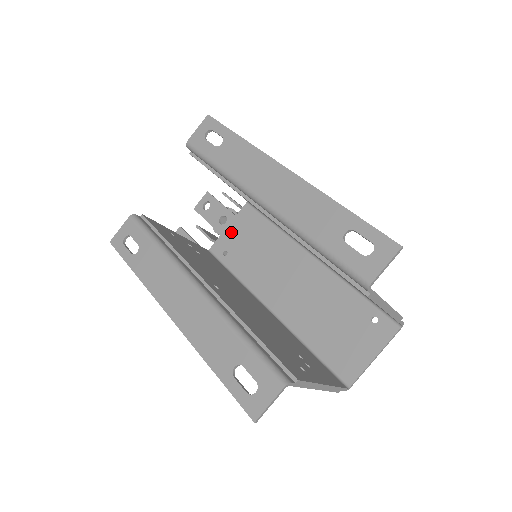
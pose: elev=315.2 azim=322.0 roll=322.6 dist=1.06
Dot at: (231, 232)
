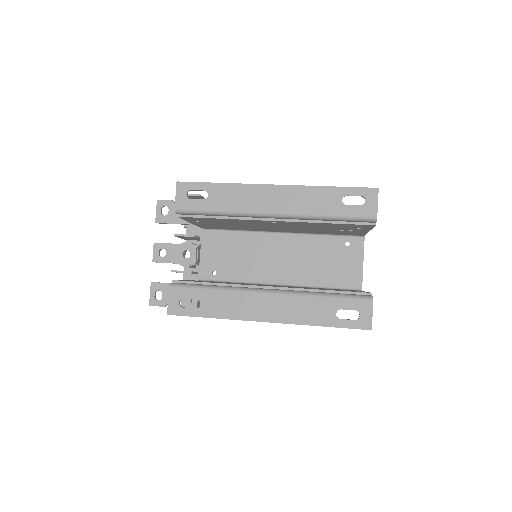
Dot at: (207, 257)
